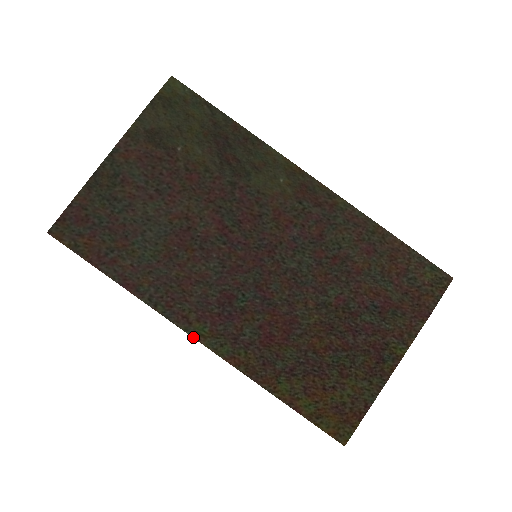
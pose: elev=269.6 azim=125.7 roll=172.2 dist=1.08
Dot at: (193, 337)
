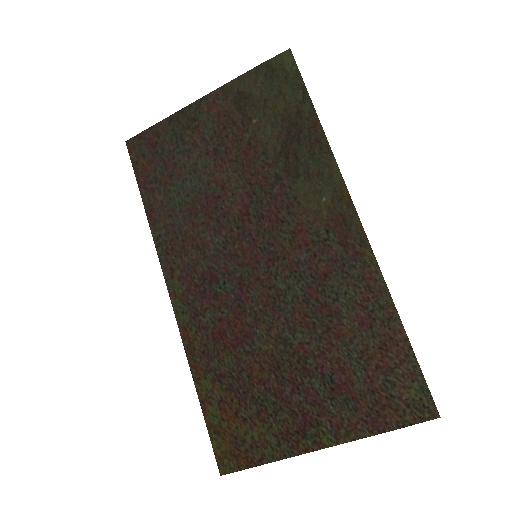
Dot at: (168, 290)
